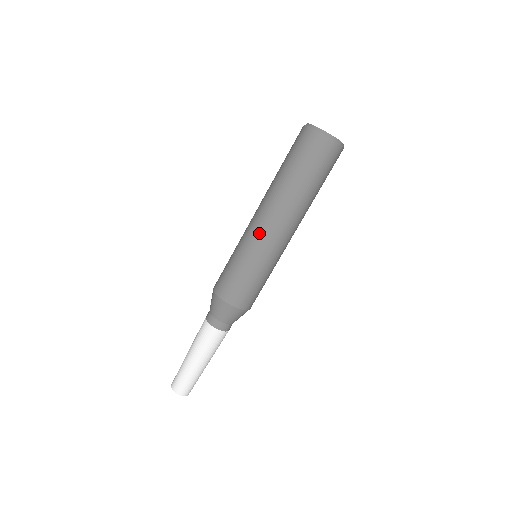
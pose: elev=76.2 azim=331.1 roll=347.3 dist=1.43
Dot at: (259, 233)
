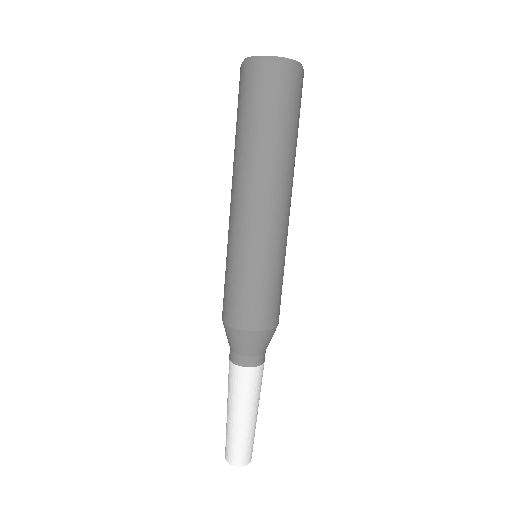
Dot at: (257, 227)
